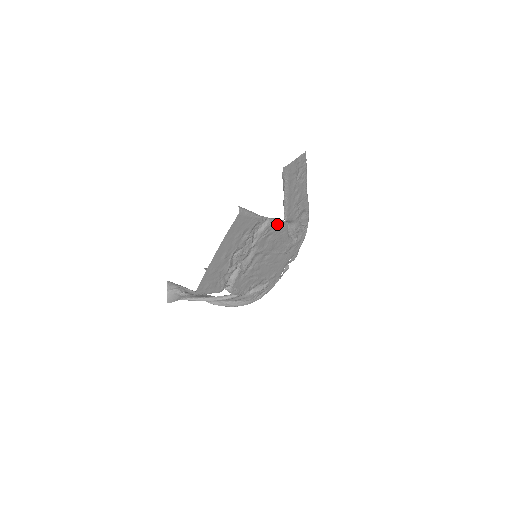
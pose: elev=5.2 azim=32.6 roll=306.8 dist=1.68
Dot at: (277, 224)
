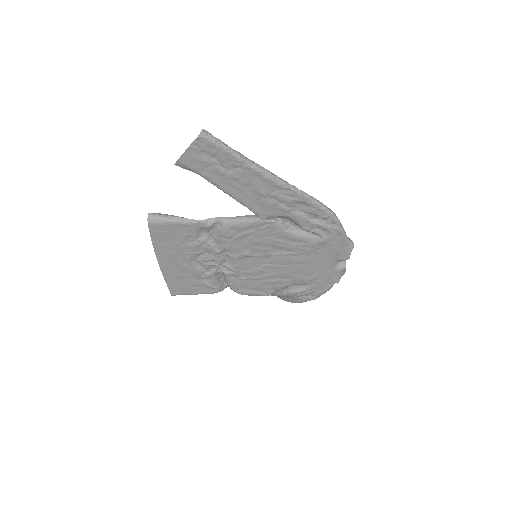
Dot at: (246, 224)
